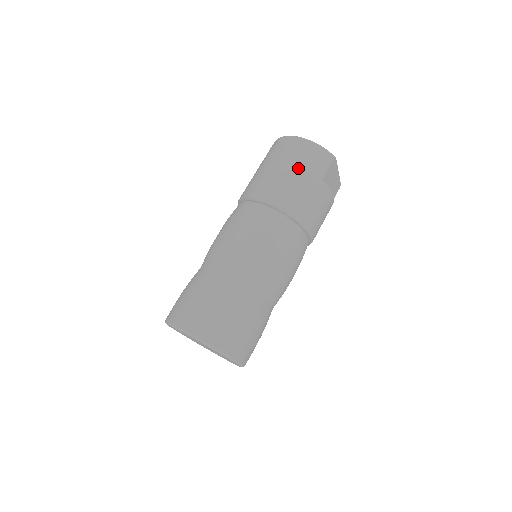
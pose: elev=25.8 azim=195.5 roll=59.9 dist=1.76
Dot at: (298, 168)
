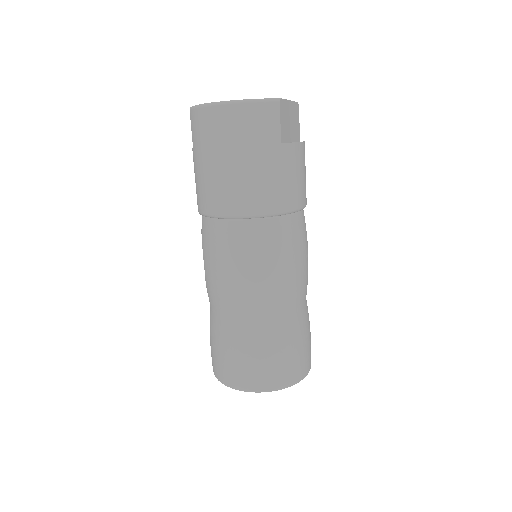
Dot at: (245, 152)
